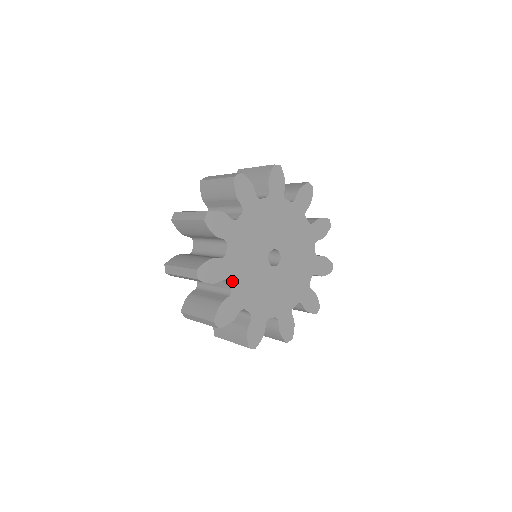
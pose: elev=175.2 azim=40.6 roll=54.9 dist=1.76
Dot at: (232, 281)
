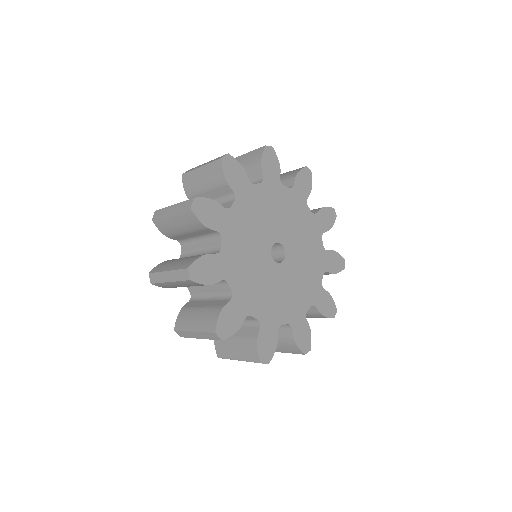
Dot at: (238, 205)
